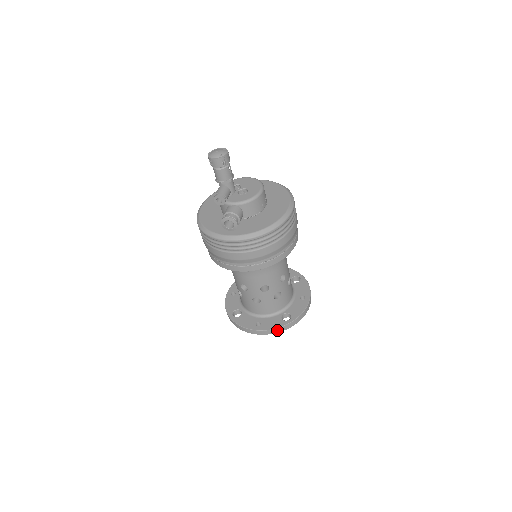
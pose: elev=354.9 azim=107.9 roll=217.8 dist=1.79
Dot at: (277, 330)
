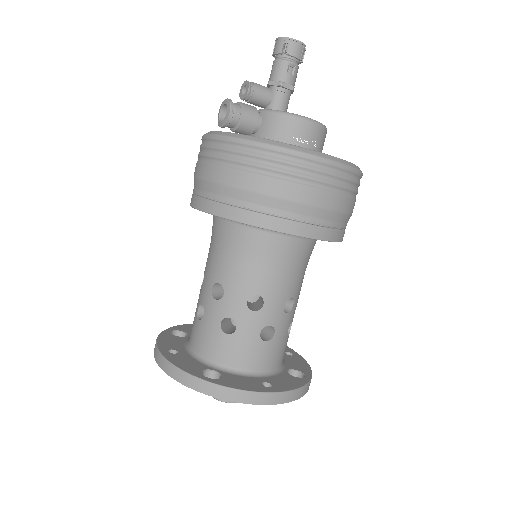
Dot at: (178, 373)
